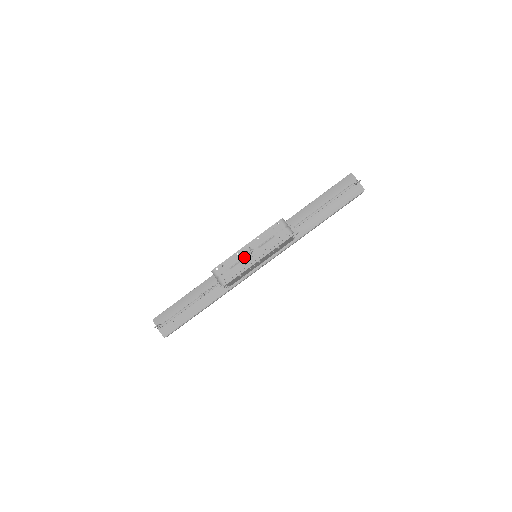
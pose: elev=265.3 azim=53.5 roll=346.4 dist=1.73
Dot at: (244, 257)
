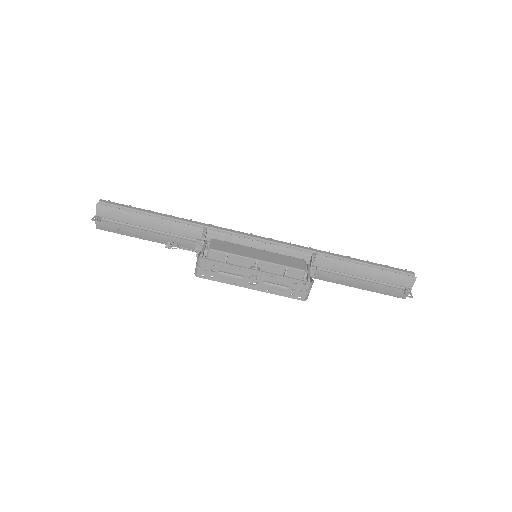
Dot at: (242, 276)
